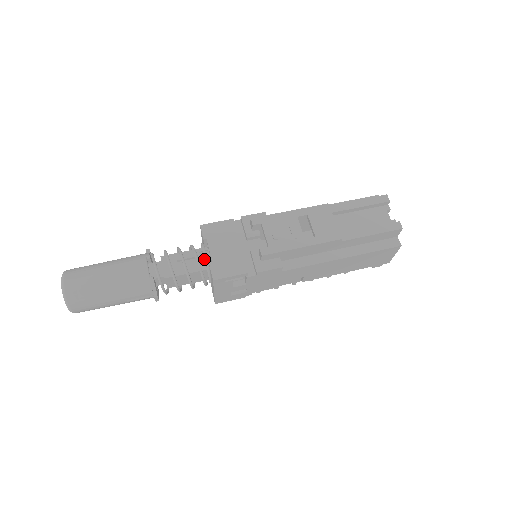
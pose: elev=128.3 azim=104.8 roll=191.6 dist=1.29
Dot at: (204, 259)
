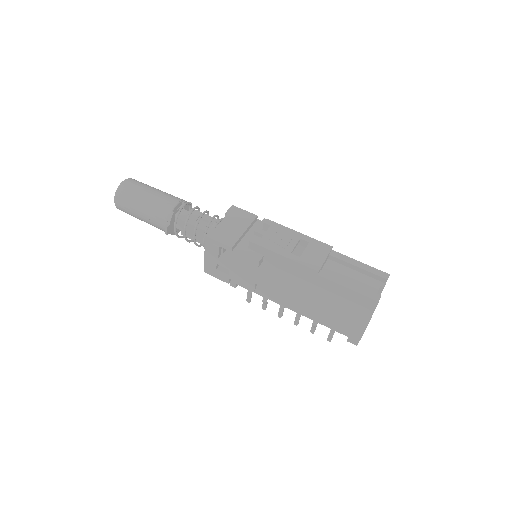
Dot at: (215, 225)
